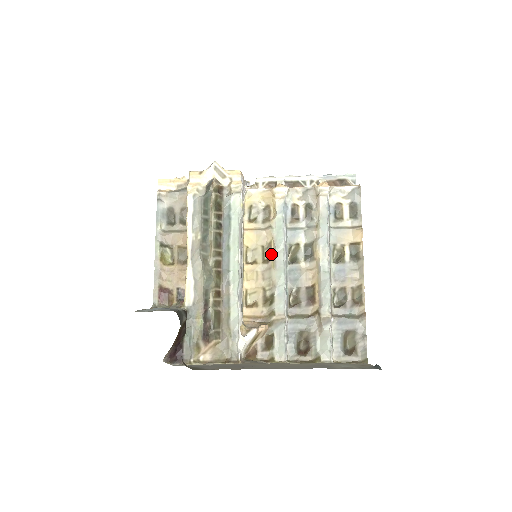
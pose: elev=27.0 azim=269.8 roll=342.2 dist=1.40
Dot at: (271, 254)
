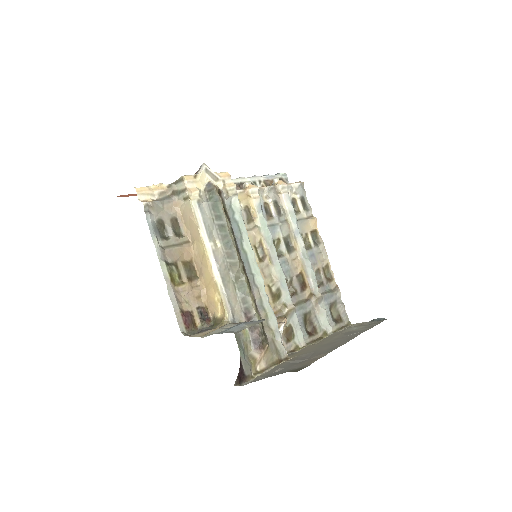
Dot at: (265, 252)
